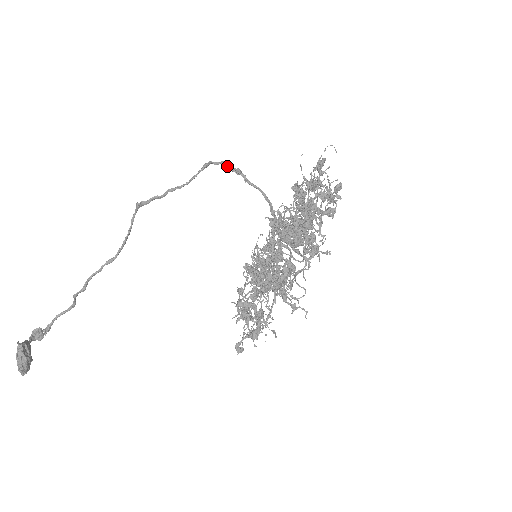
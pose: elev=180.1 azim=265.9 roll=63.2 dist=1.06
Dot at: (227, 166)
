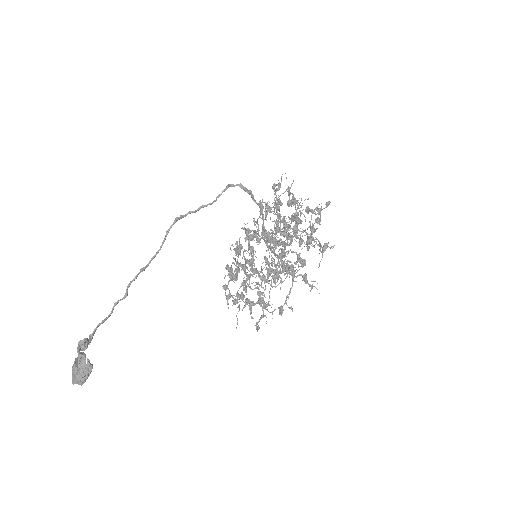
Dot at: (243, 188)
